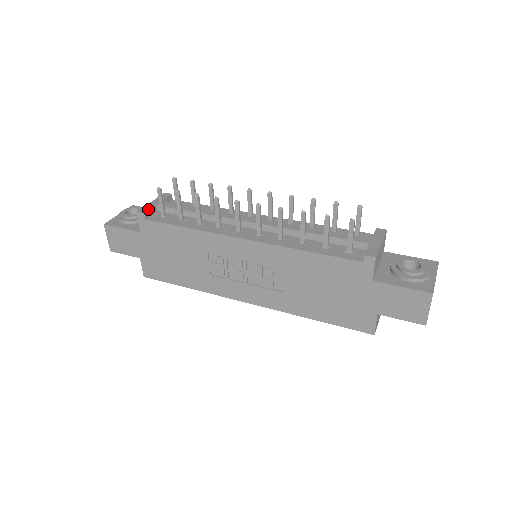
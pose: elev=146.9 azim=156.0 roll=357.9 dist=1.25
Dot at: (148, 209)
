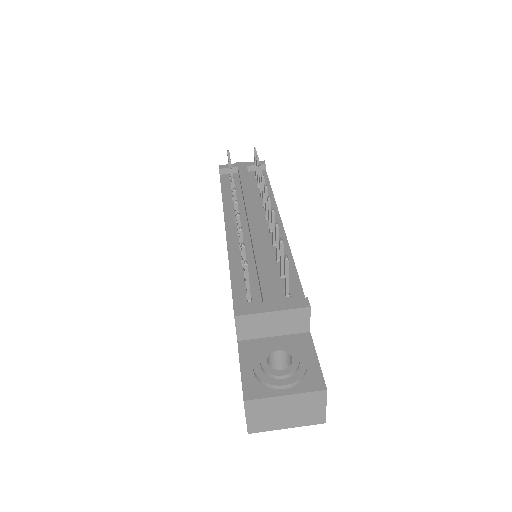
Dot at: (227, 167)
